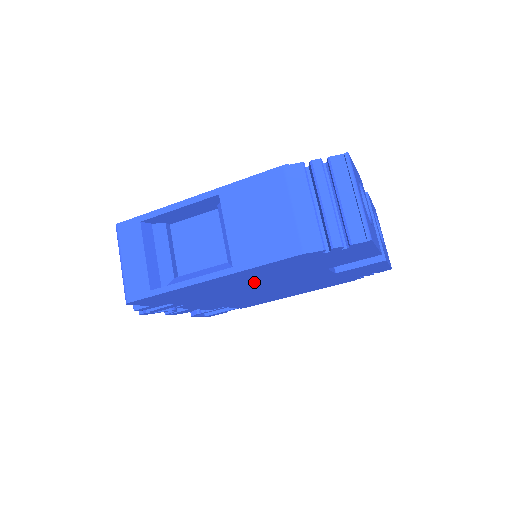
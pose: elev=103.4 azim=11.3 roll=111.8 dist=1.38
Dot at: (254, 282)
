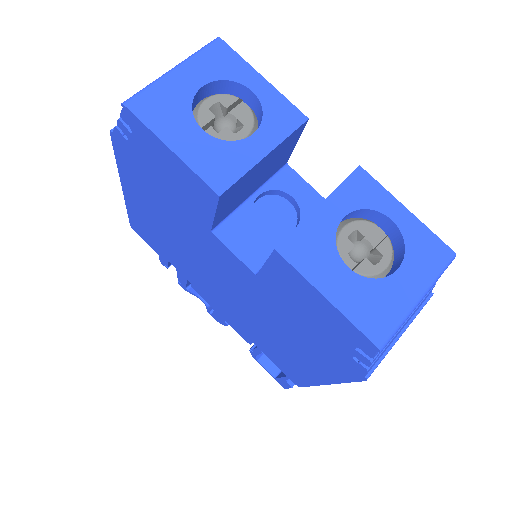
Dot at: (176, 234)
